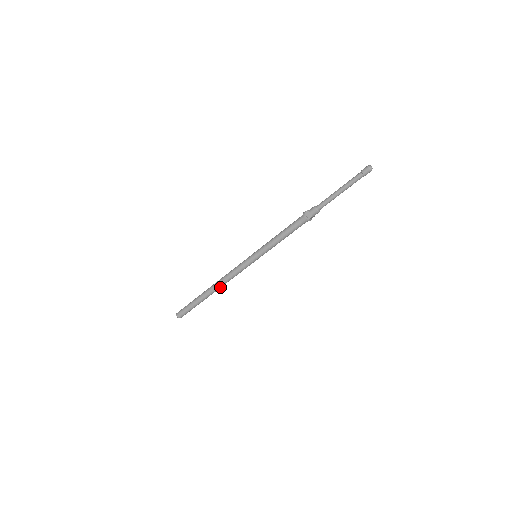
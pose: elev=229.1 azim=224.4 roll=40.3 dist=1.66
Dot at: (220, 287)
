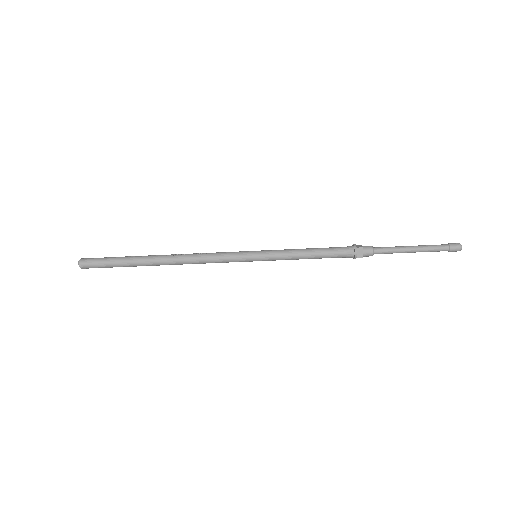
Dot at: (177, 264)
